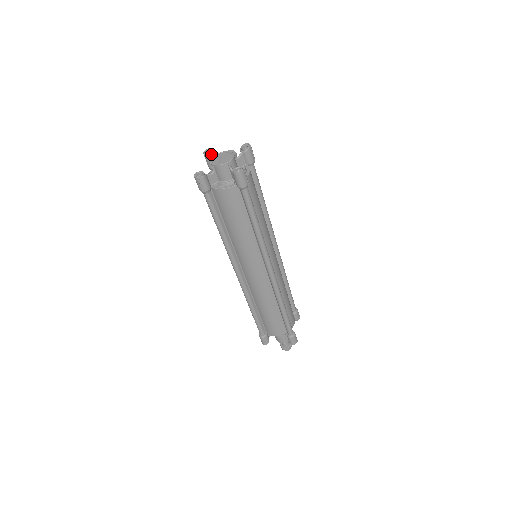
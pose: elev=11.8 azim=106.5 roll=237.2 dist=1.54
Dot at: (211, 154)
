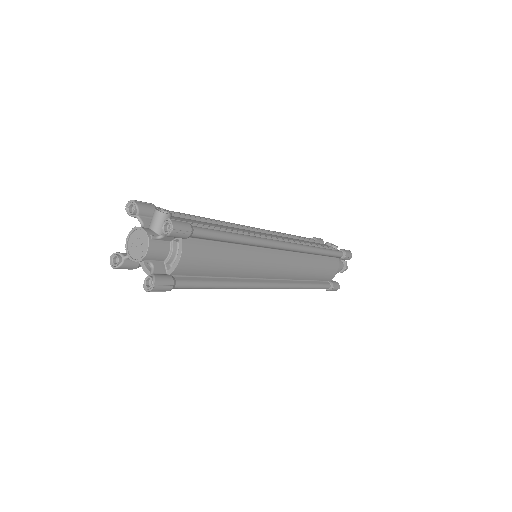
Dot at: (134, 214)
